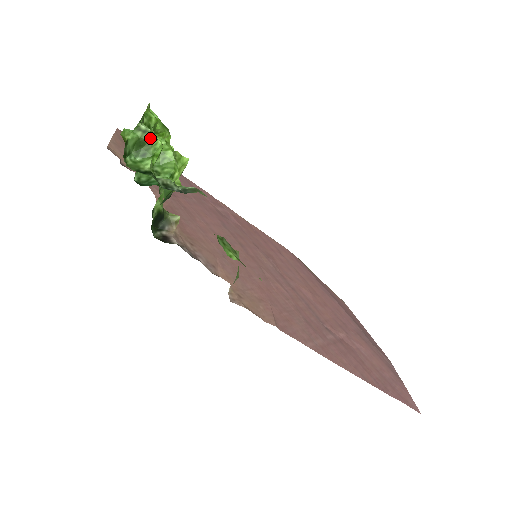
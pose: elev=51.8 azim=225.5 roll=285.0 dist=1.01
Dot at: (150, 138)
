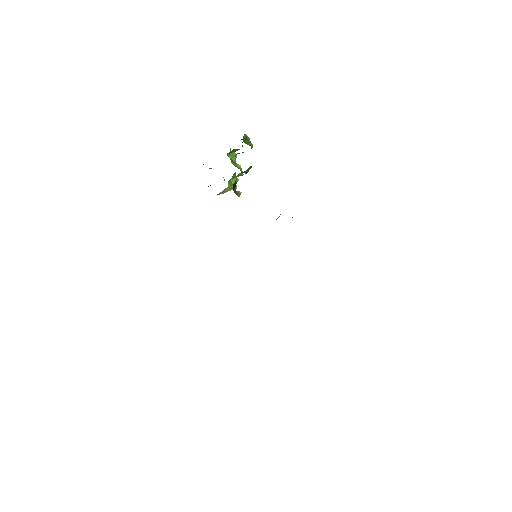
Dot at: occluded
